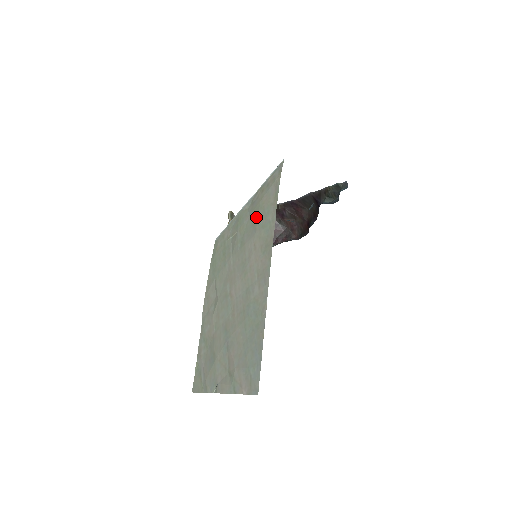
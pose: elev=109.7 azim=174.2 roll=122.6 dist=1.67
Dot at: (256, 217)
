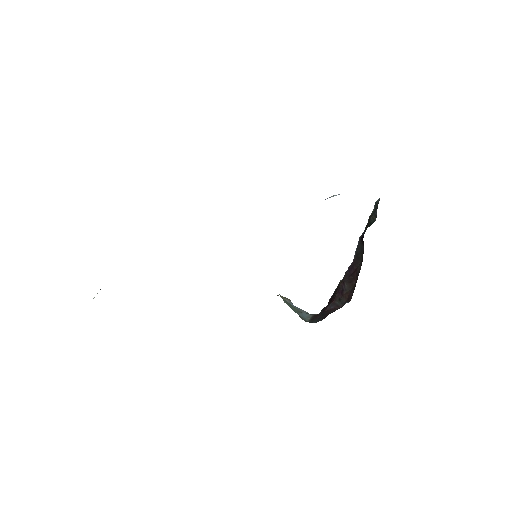
Dot at: occluded
